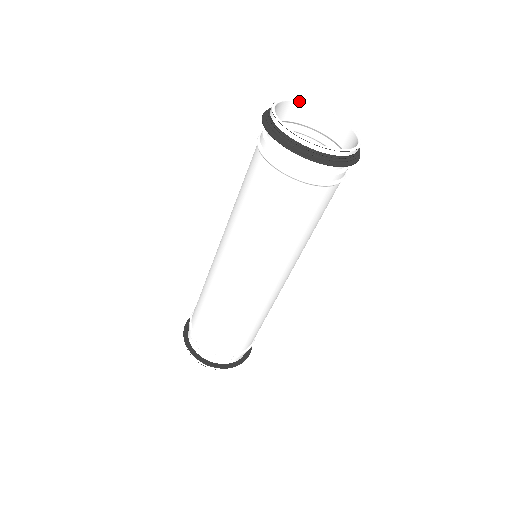
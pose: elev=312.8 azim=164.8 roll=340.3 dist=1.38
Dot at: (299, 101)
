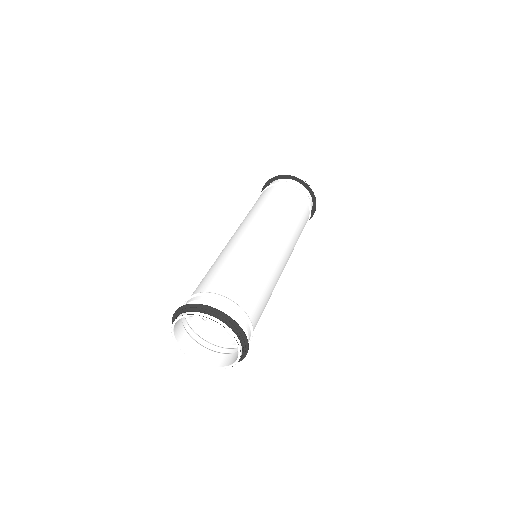
Dot at: occluded
